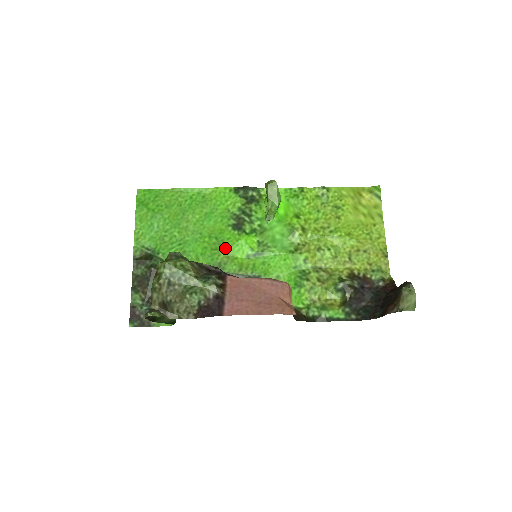
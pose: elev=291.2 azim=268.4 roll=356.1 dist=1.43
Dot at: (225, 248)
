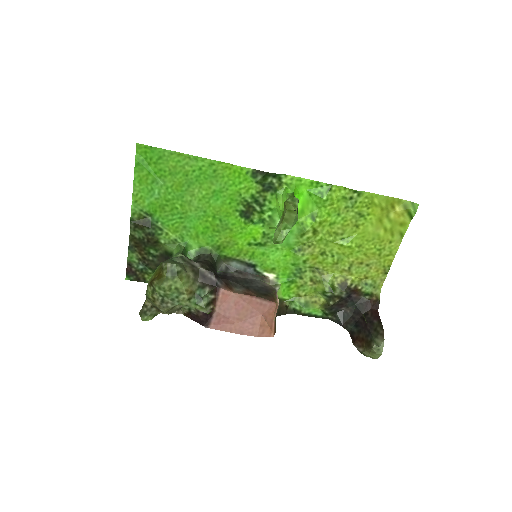
Dot at: (227, 233)
